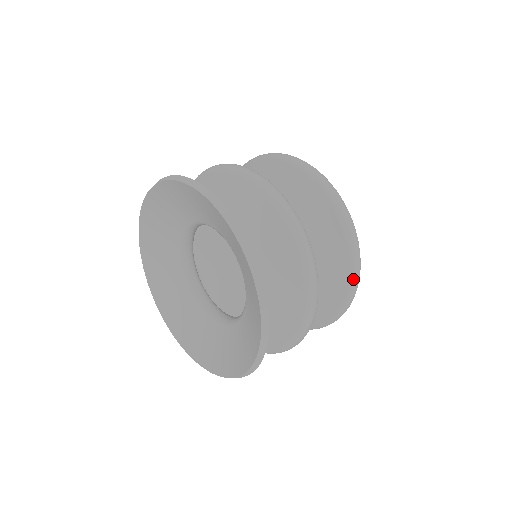
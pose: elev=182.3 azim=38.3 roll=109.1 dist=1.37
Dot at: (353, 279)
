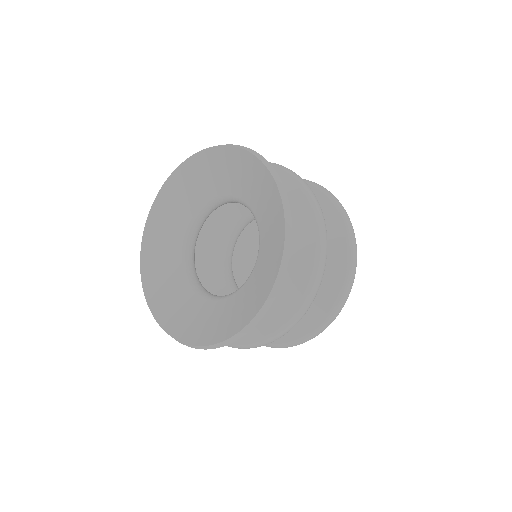
Dot at: (308, 337)
